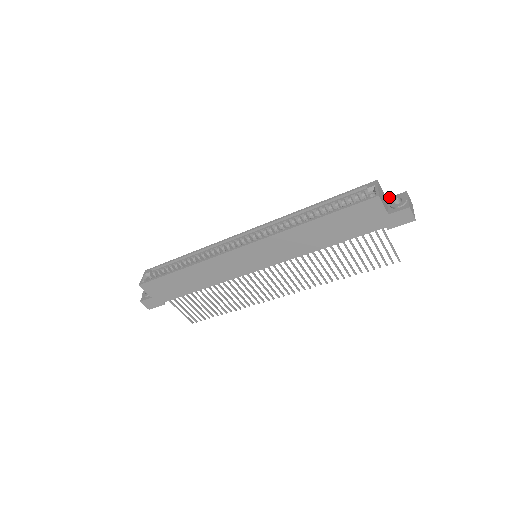
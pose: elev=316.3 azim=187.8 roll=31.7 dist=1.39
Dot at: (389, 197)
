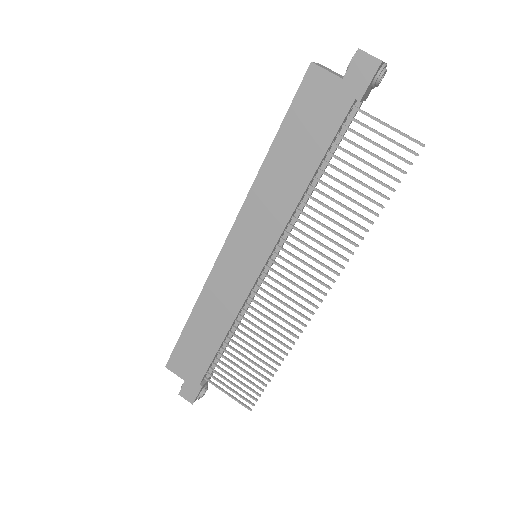
Dot at: occluded
